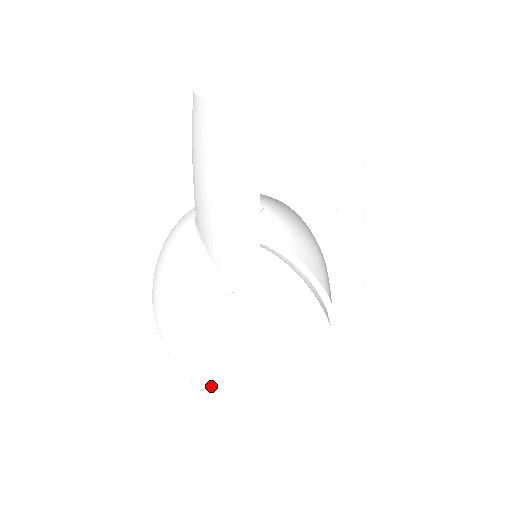
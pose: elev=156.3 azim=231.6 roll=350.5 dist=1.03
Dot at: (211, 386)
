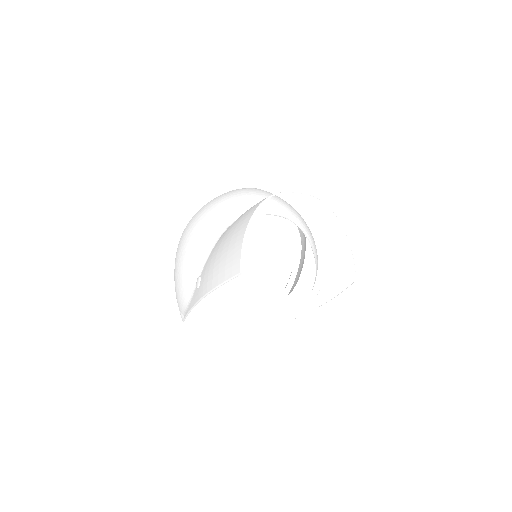
Dot at: (175, 279)
